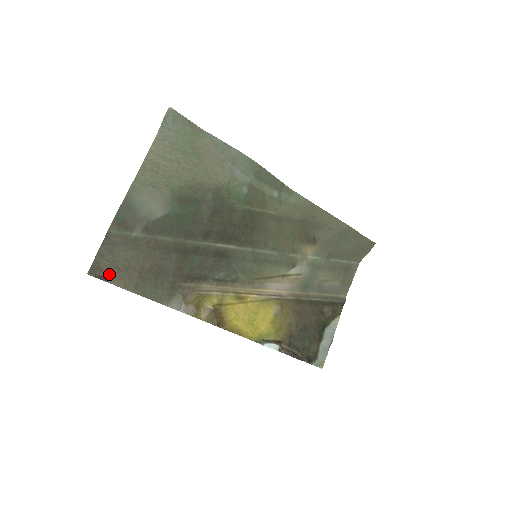
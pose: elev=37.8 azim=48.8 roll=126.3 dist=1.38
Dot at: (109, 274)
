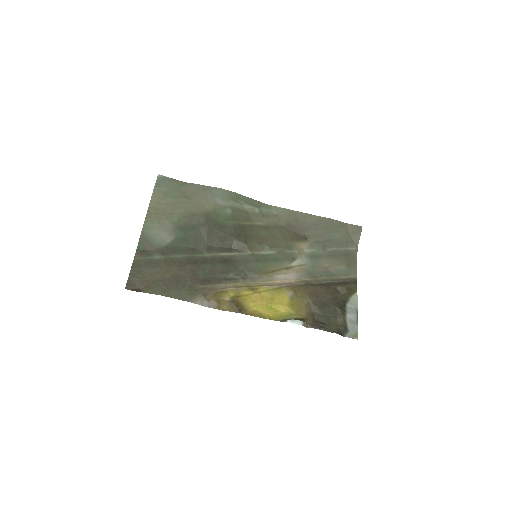
Dot at: (141, 287)
